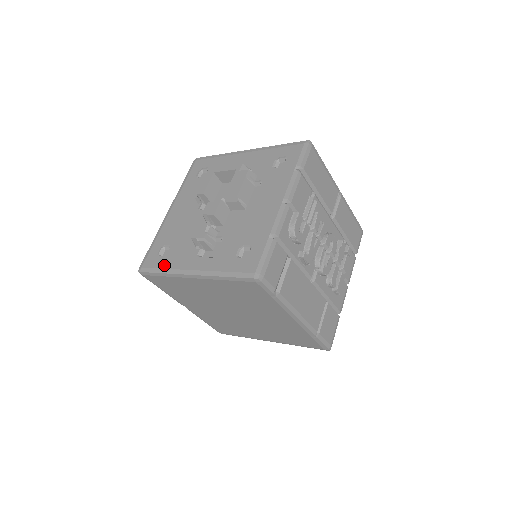
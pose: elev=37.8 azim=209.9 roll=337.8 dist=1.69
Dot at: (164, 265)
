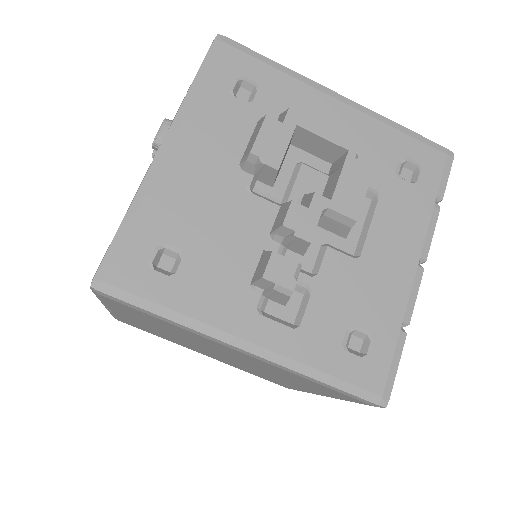
Dot at: (173, 301)
